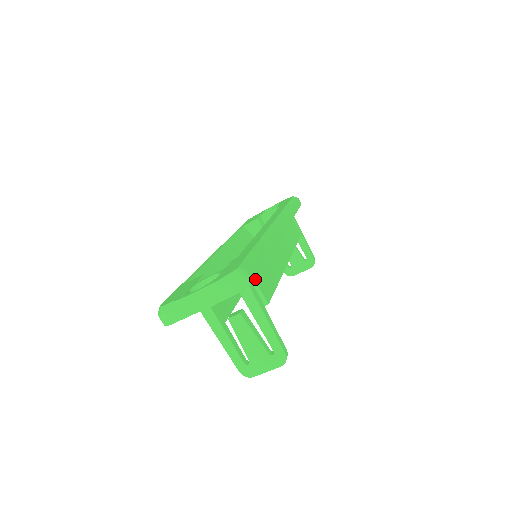
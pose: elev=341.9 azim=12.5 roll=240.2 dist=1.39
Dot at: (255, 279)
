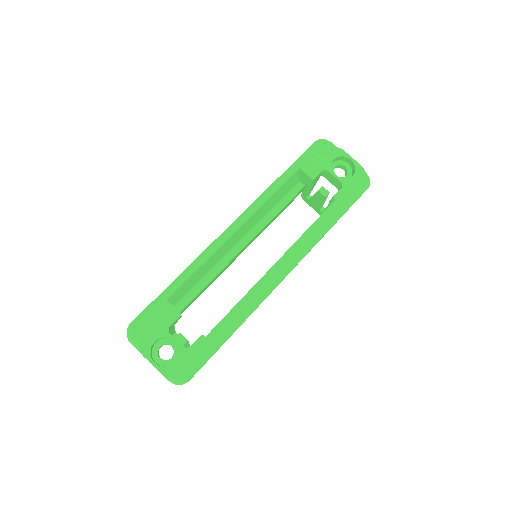
Dot at: occluded
